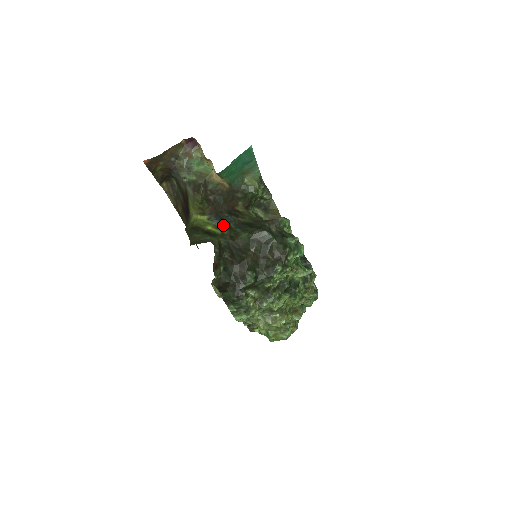
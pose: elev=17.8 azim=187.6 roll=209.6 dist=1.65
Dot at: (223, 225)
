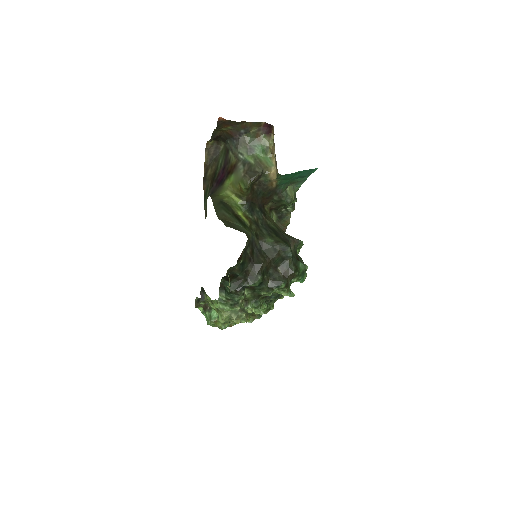
Dot at: (252, 218)
